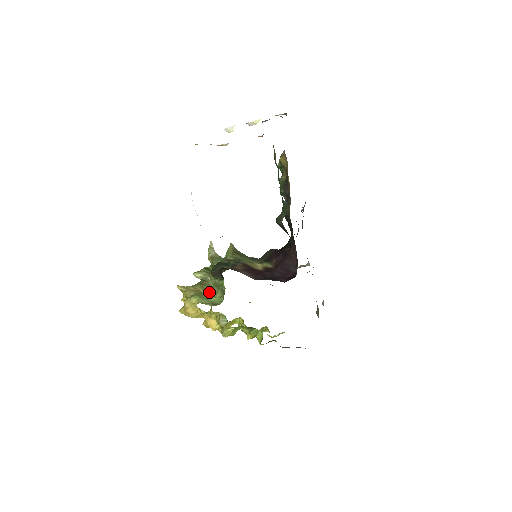
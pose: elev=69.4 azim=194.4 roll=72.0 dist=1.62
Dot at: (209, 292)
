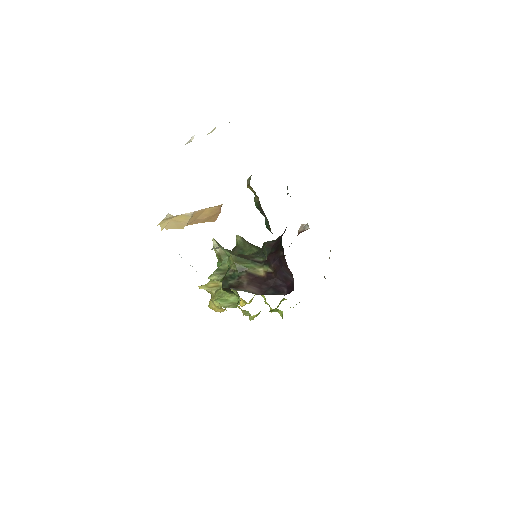
Dot at: occluded
